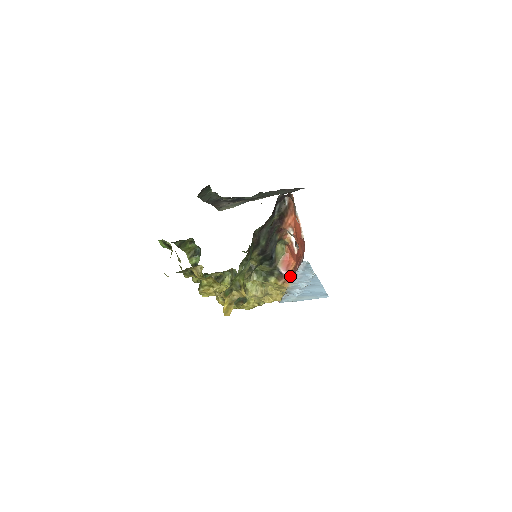
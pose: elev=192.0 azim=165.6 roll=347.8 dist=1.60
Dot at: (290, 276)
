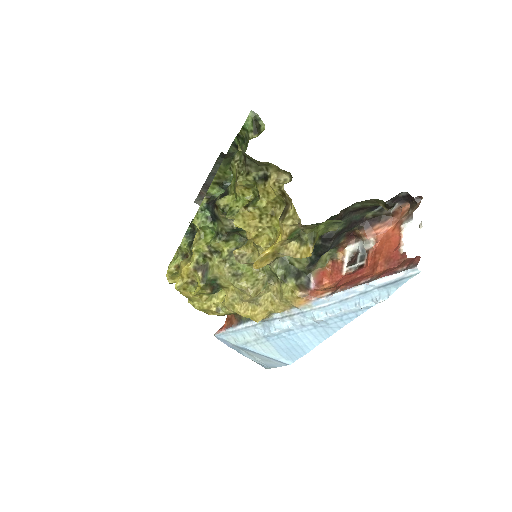
Dot at: (320, 293)
